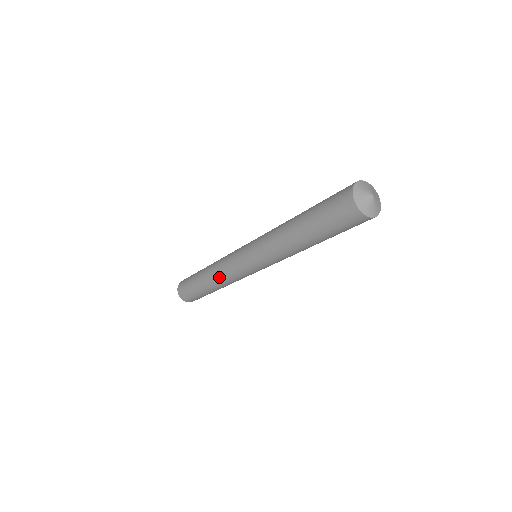
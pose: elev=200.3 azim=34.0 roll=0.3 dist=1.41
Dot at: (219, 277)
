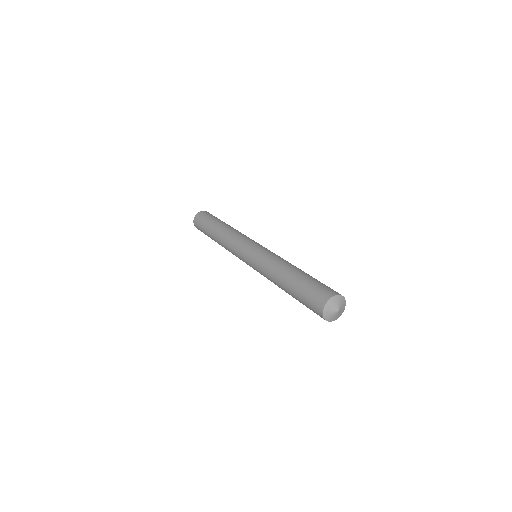
Dot at: (225, 243)
